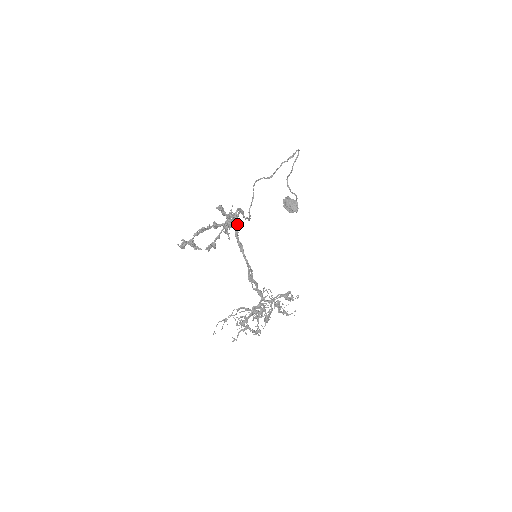
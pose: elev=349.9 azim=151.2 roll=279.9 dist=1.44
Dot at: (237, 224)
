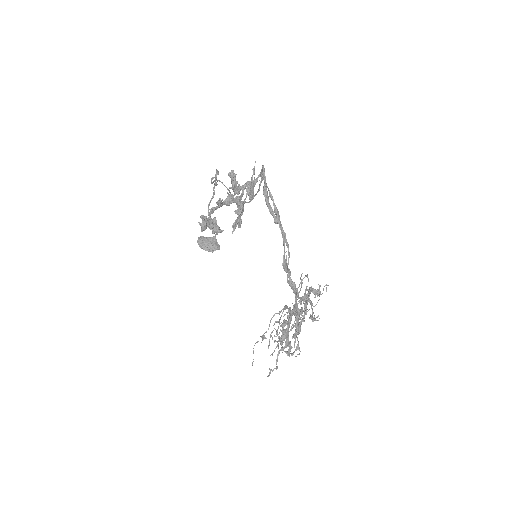
Dot at: (266, 185)
